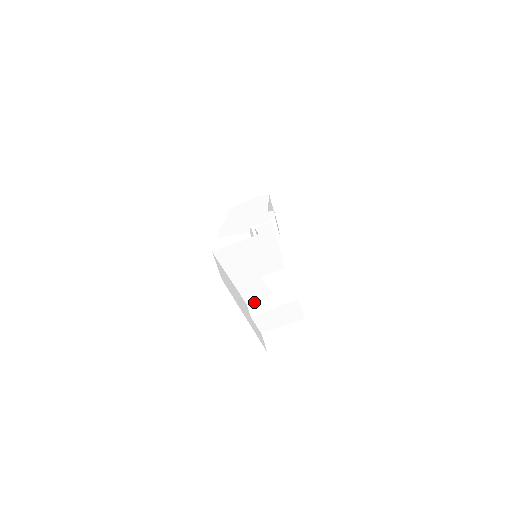
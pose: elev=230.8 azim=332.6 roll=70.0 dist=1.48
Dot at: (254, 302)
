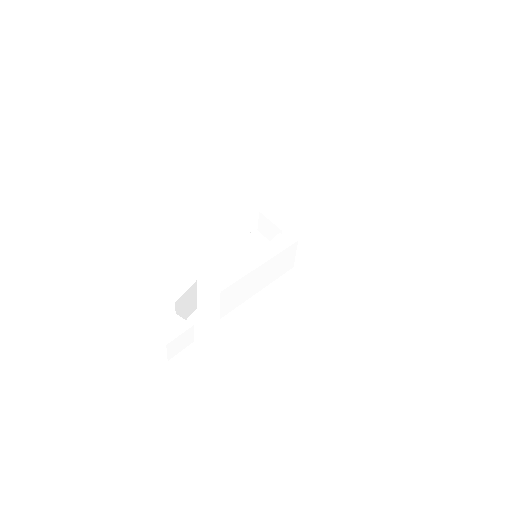
Dot at: (159, 294)
